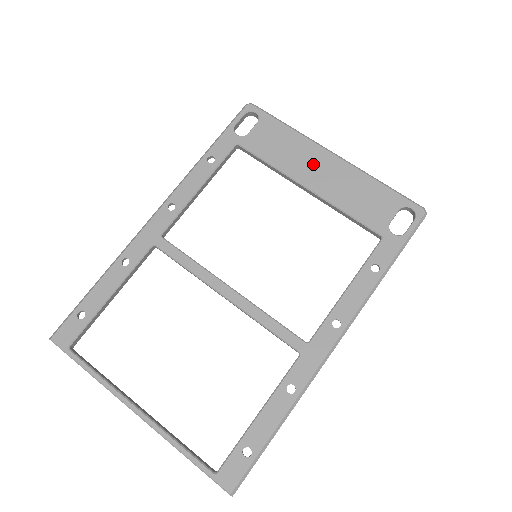
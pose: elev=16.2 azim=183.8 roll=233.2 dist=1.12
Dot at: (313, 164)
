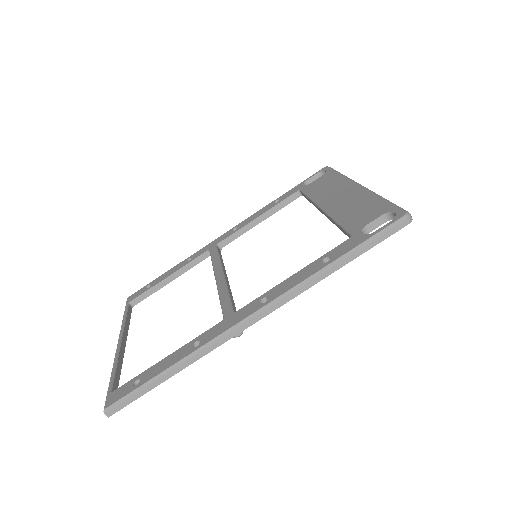
Dot at: (338, 193)
